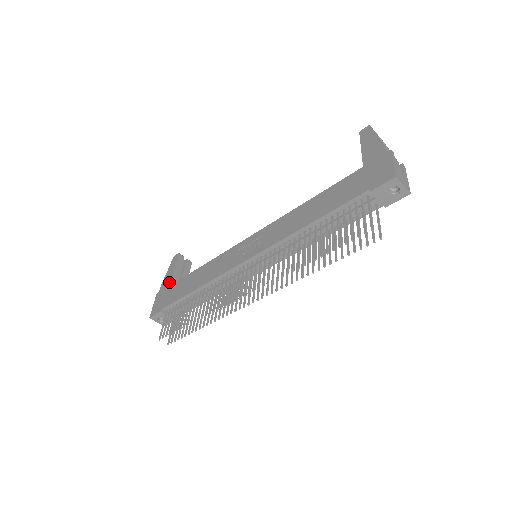
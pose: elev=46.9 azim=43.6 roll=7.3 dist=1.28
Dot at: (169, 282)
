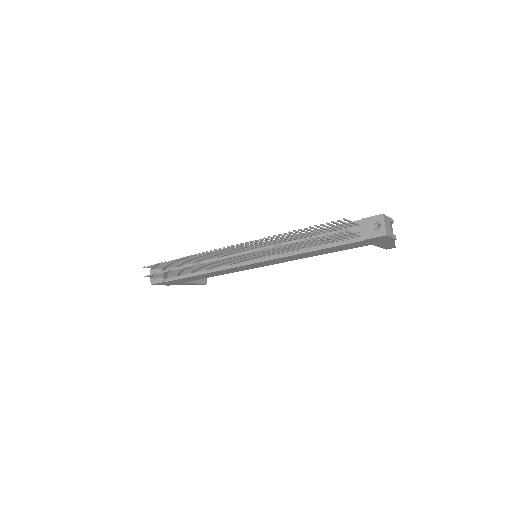
Dot at: occluded
